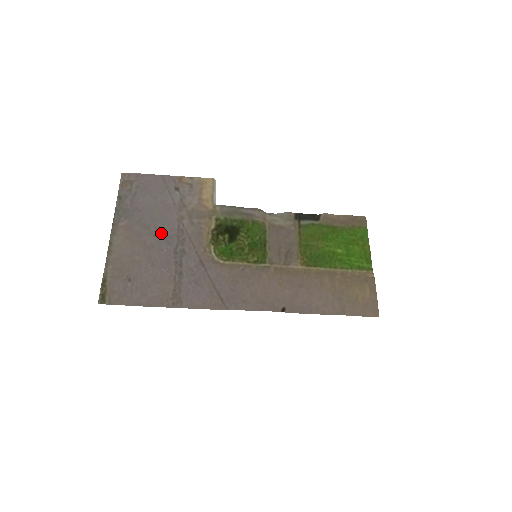
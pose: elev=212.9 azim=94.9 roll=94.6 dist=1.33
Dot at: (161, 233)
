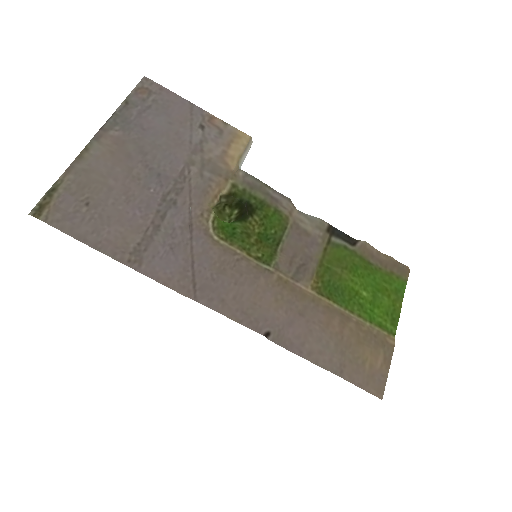
Dot at: (157, 167)
